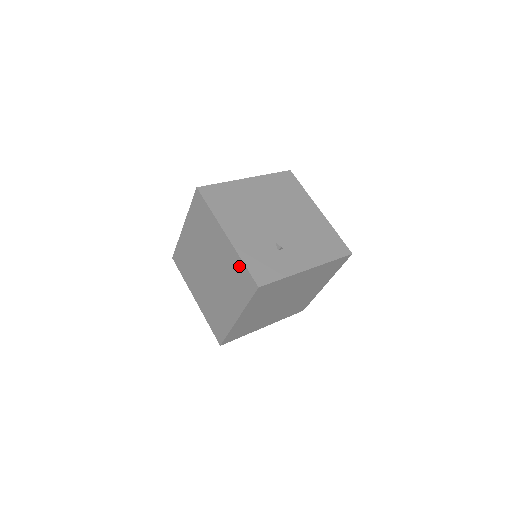
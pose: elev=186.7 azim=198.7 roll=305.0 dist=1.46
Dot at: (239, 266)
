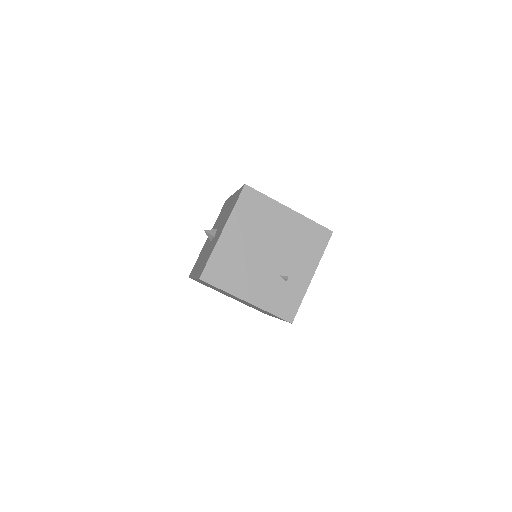
Dot at: occluded
